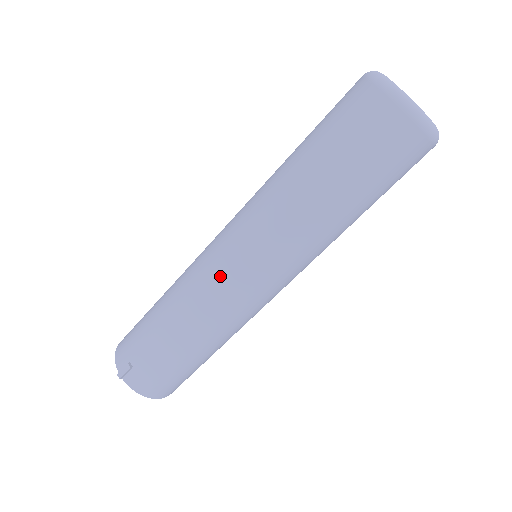
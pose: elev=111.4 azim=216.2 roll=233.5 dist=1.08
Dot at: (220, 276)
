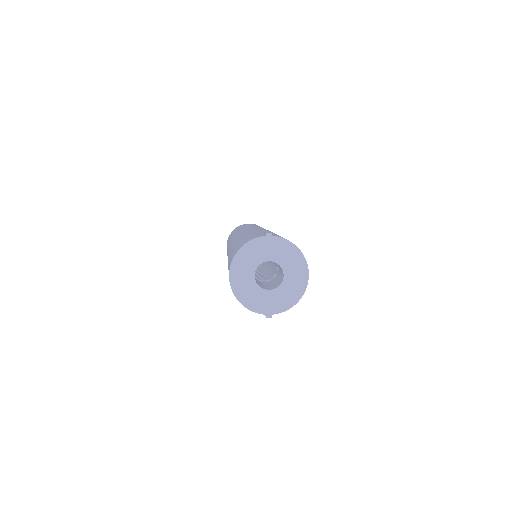
Dot at: (259, 228)
